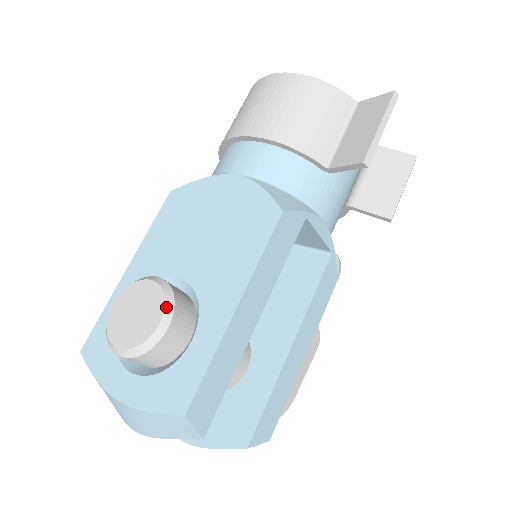
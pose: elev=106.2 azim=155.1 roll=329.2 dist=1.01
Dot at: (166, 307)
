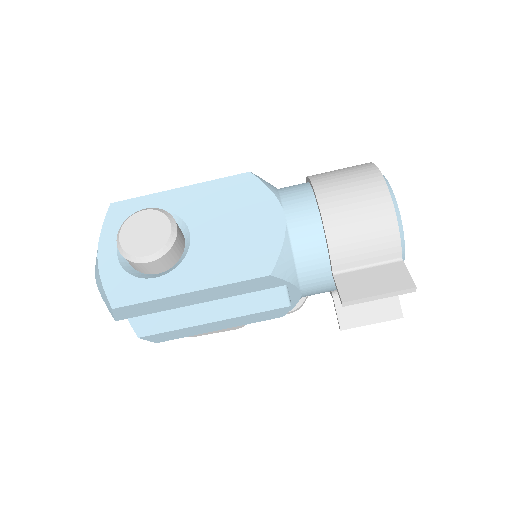
Dot at: (159, 251)
